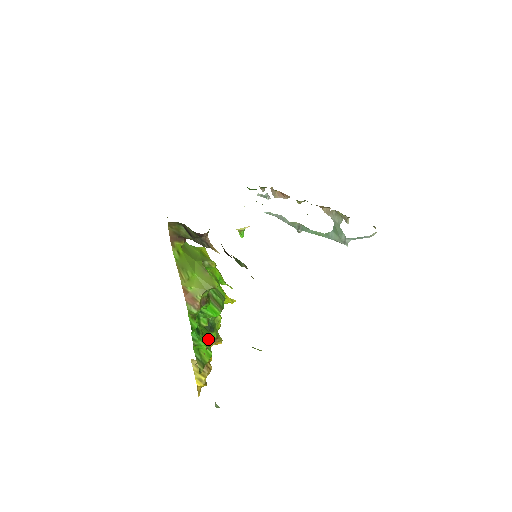
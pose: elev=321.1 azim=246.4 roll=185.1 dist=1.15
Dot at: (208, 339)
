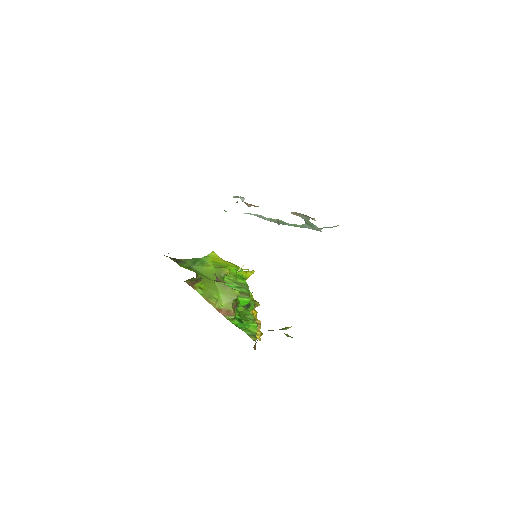
Dot at: (249, 316)
